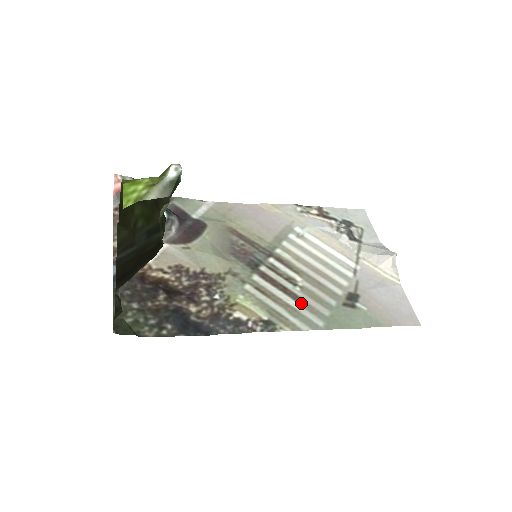
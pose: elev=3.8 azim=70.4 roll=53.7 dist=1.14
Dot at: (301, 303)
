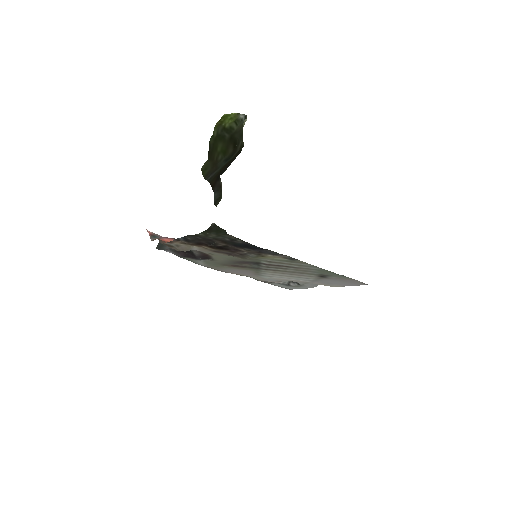
Dot at: (299, 268)
